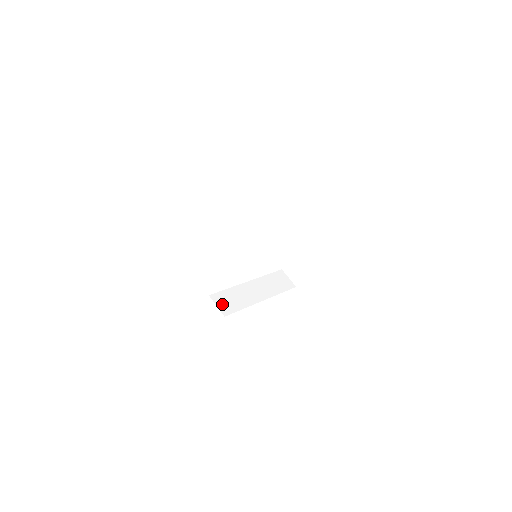
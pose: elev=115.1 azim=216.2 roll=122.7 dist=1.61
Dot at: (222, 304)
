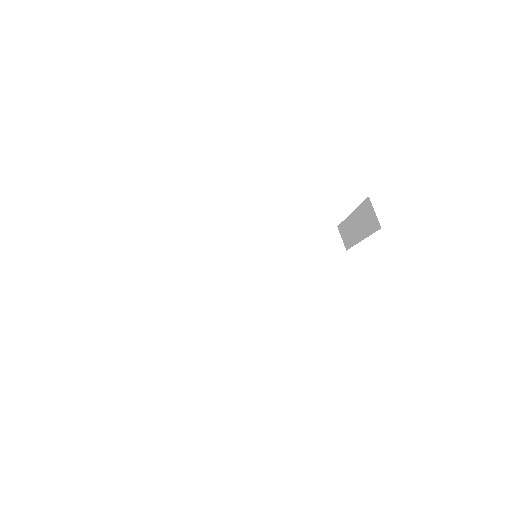
Dot at: (245, 273)
